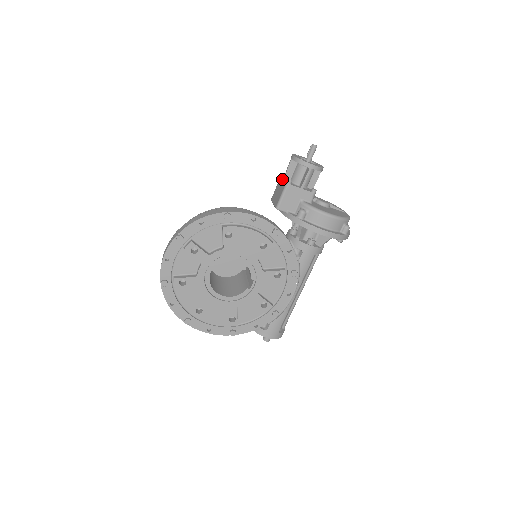
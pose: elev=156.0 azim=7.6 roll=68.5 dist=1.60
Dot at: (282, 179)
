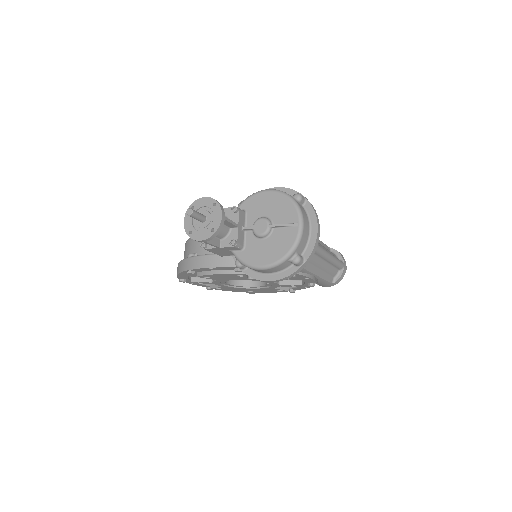
Dot at: occluded
